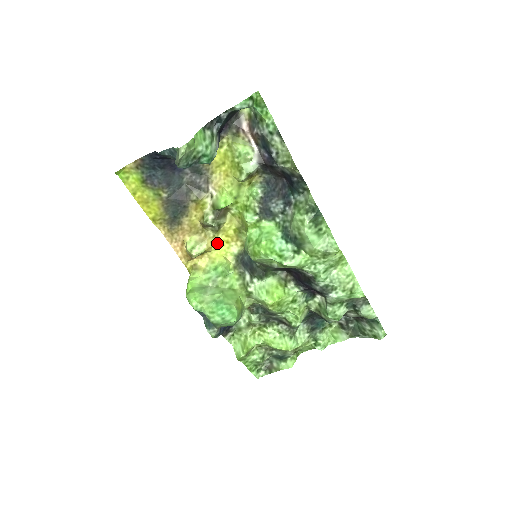
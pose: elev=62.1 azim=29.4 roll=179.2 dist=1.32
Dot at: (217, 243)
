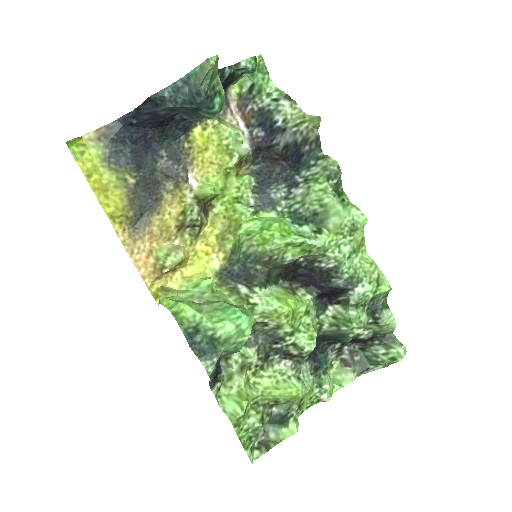
Dot at: (194, 254)
